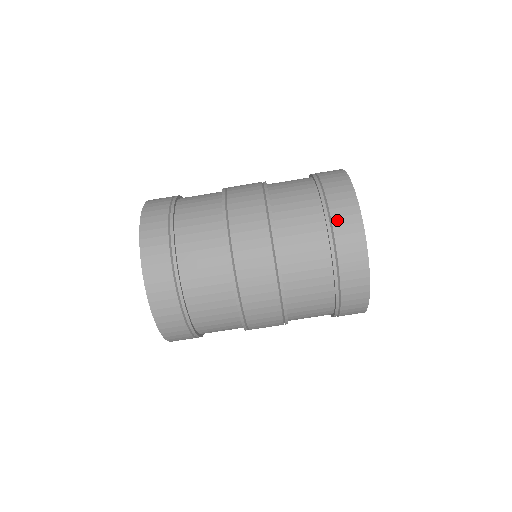
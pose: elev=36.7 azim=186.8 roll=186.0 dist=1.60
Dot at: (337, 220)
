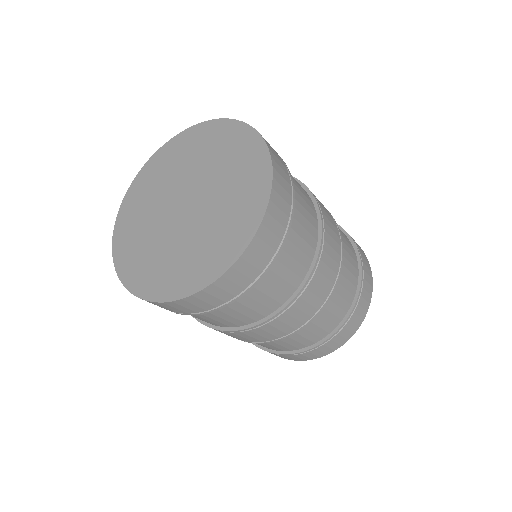
Dot at: (353, 239)
